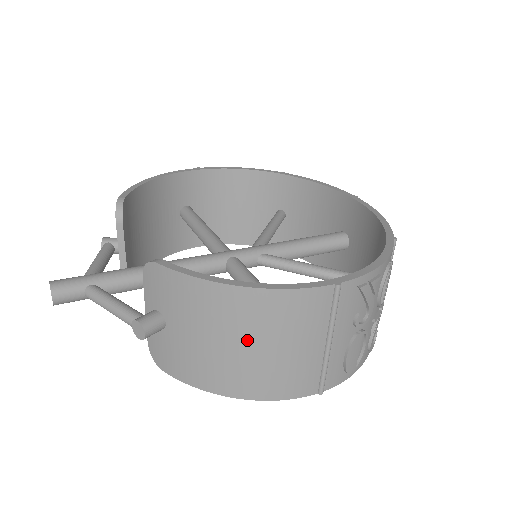
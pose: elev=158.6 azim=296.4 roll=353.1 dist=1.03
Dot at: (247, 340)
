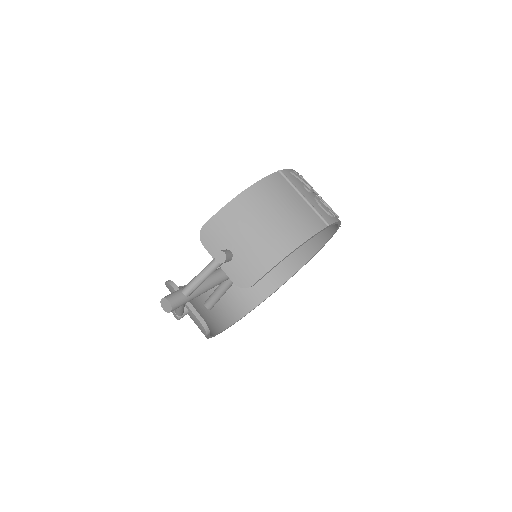
Dot at: (268, 214)
